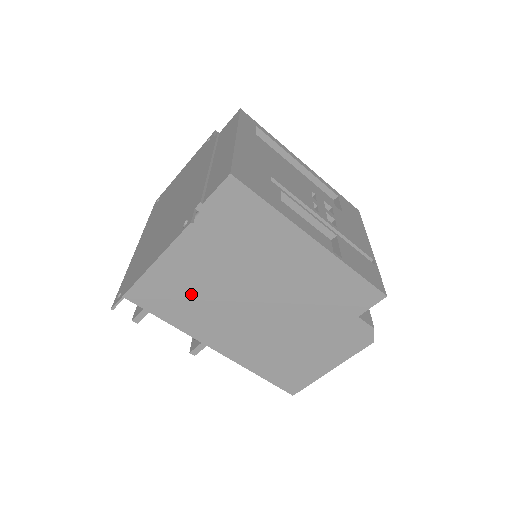
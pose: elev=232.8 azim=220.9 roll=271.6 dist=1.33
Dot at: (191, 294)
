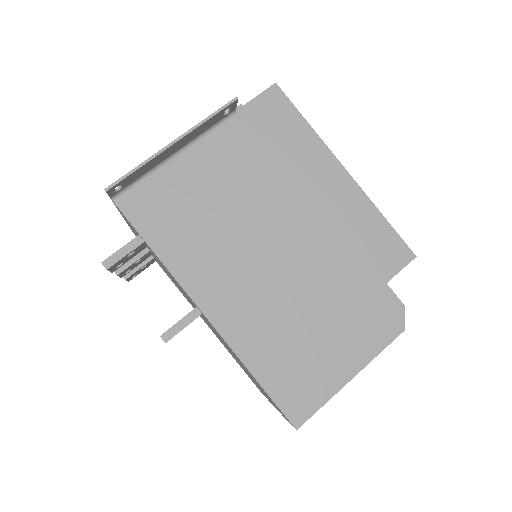
Dot at: (200, 214)
